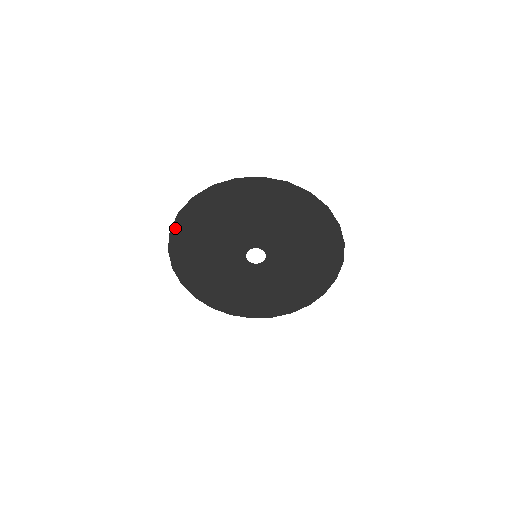
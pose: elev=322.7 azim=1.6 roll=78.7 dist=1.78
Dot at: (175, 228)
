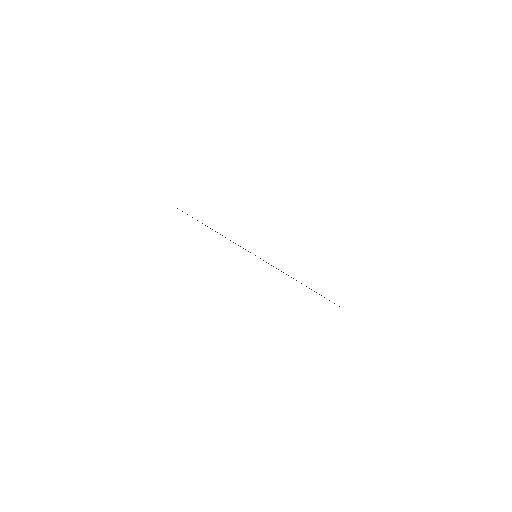
Dot at: occluded
